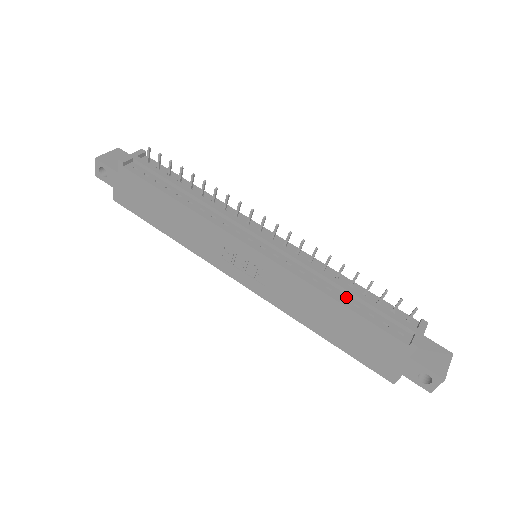
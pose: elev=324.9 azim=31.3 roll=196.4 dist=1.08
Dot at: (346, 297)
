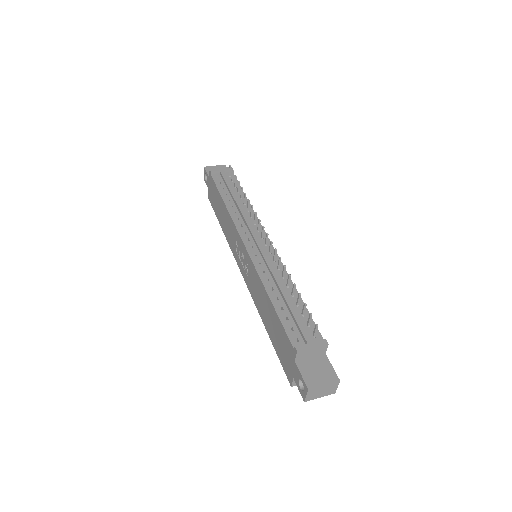
Dot at: (280, 299)
